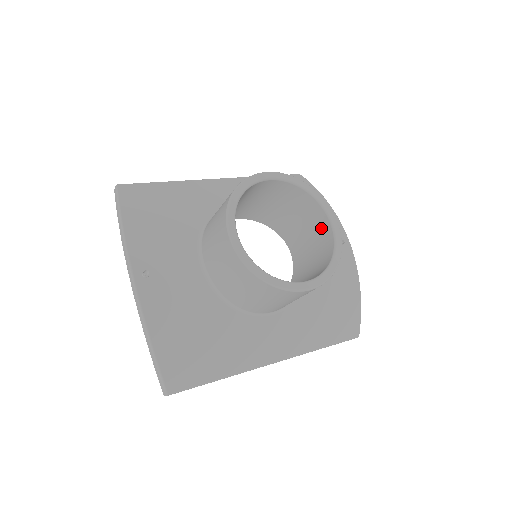
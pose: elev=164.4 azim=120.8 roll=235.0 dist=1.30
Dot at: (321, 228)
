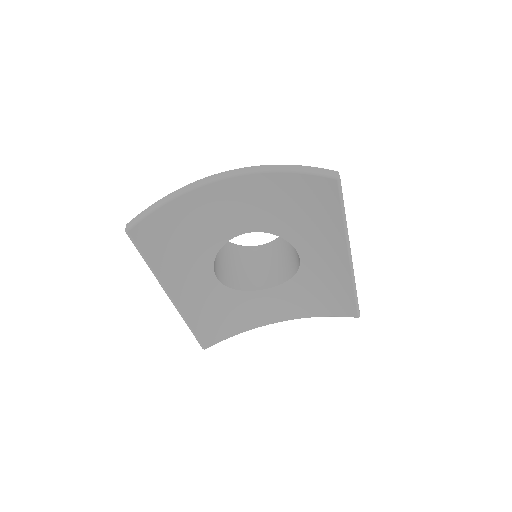
Dot at: (261, 253)
